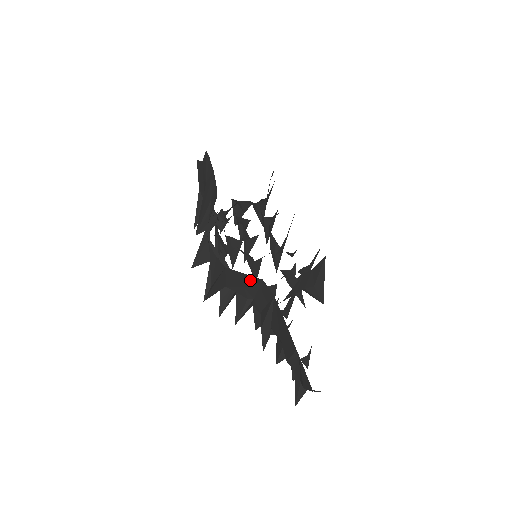
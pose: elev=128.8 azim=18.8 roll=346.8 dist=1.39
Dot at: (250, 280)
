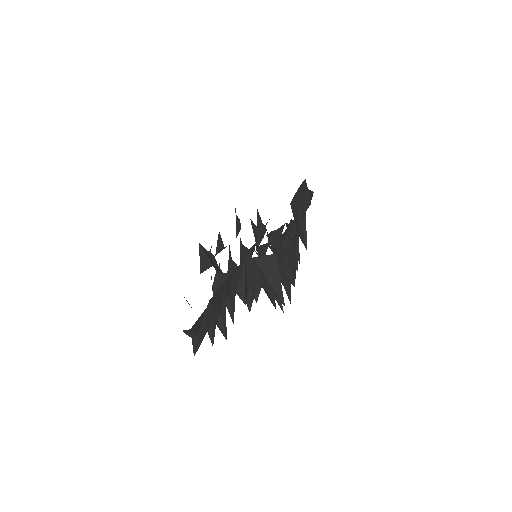
Dot at: (210, 255)
